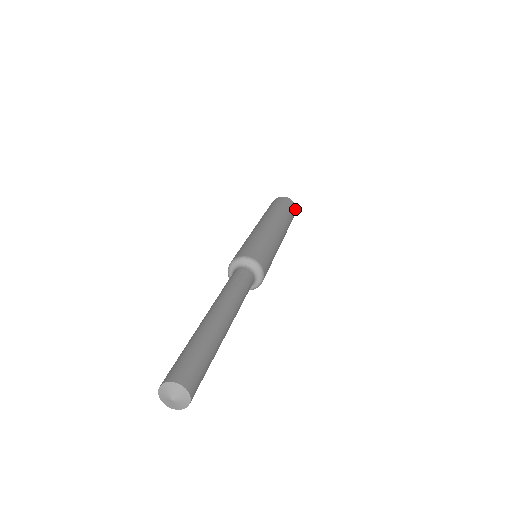
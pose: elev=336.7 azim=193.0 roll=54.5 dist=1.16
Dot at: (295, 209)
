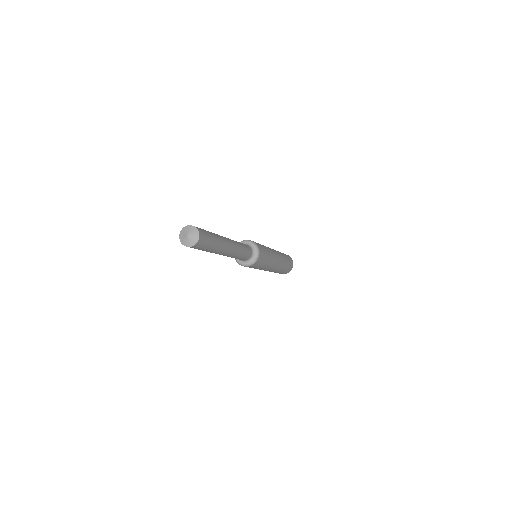
Dot at: (292, 262)
